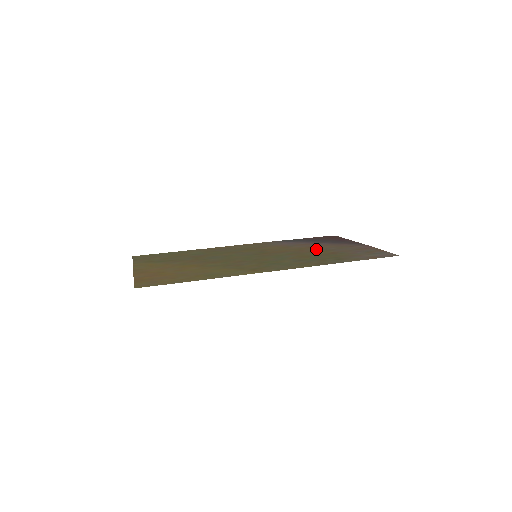
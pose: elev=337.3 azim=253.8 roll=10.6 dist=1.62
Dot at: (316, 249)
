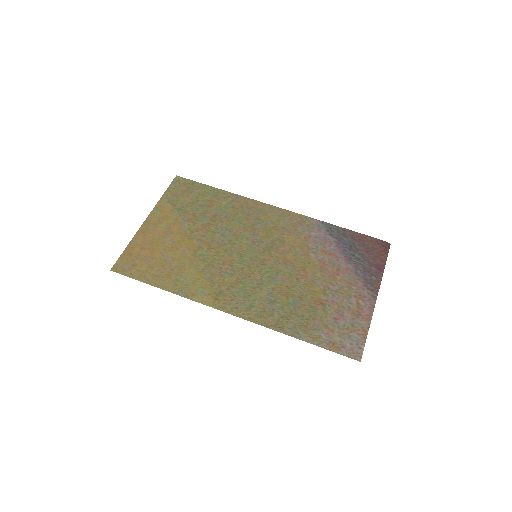
Dot at: (319, 279)
